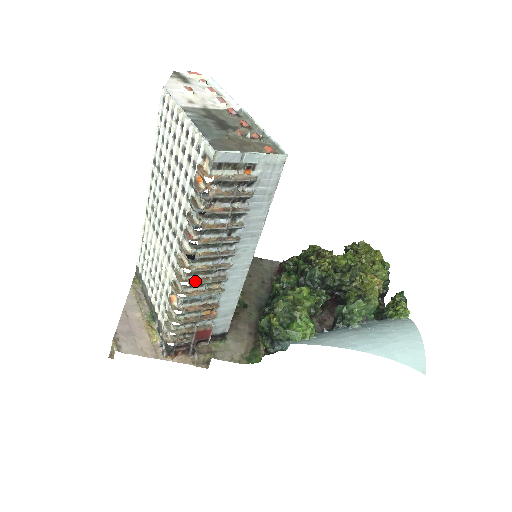
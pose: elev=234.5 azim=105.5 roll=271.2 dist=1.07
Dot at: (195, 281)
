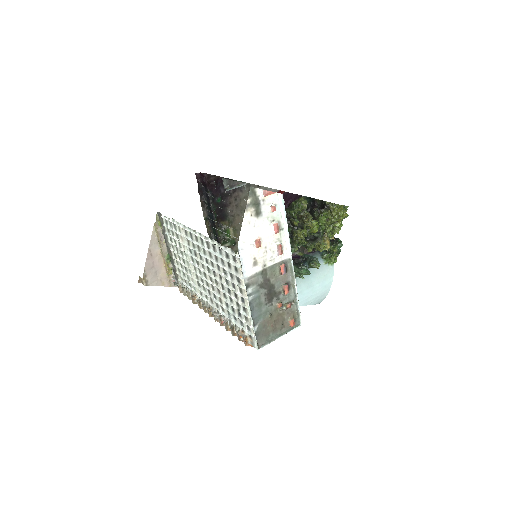
Dot at: occluded
